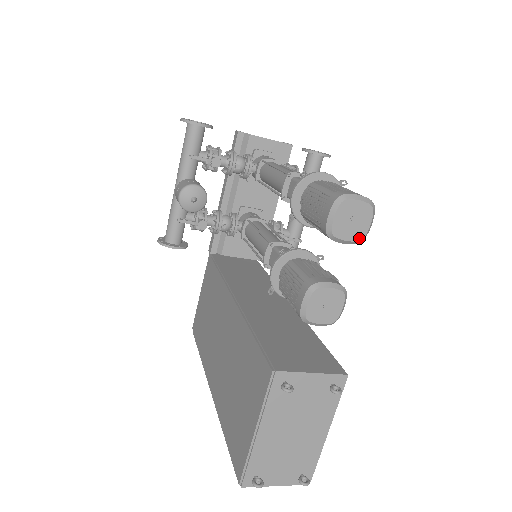
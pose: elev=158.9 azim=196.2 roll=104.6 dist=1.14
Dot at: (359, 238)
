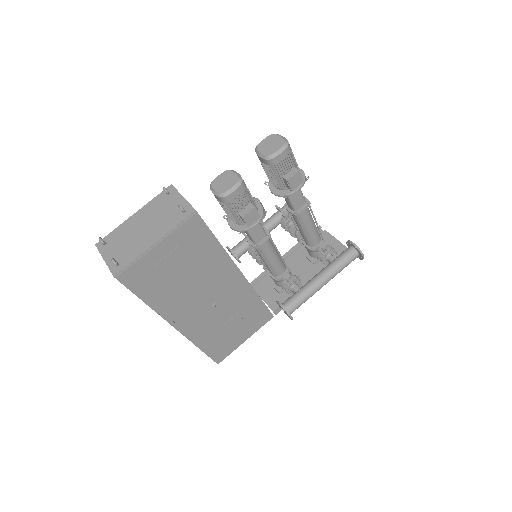
Dot at: (268, 154)
